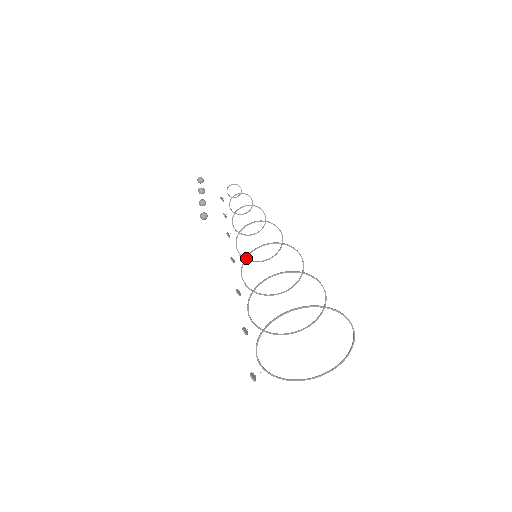
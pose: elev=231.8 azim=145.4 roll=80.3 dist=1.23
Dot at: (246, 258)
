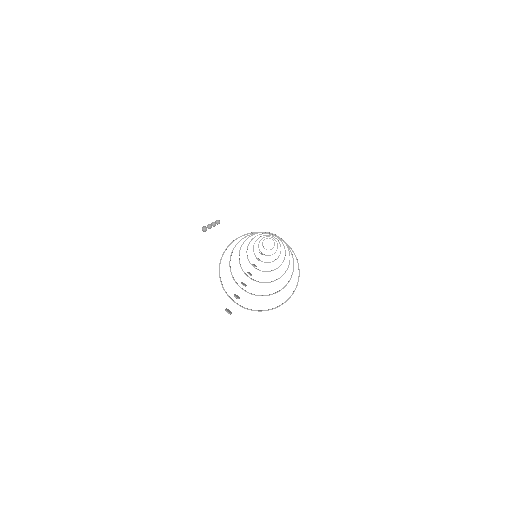
Dot at: occluded
